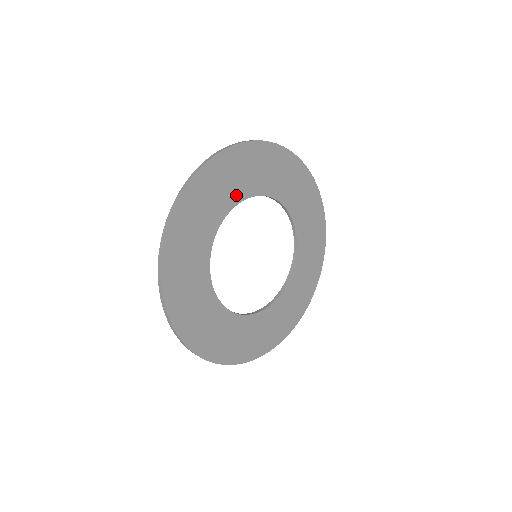
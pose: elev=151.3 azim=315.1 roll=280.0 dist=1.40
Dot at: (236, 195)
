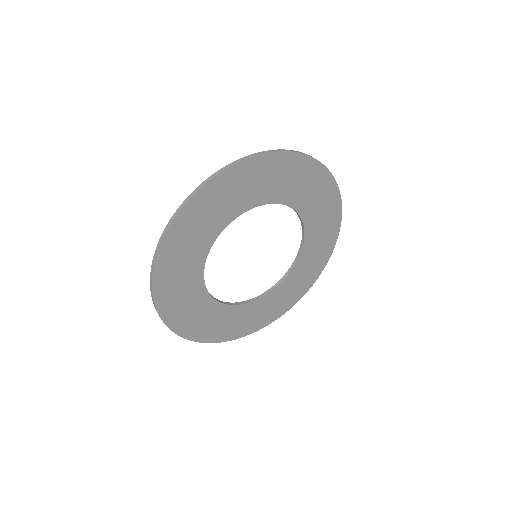
Dot at: (219, 224)
